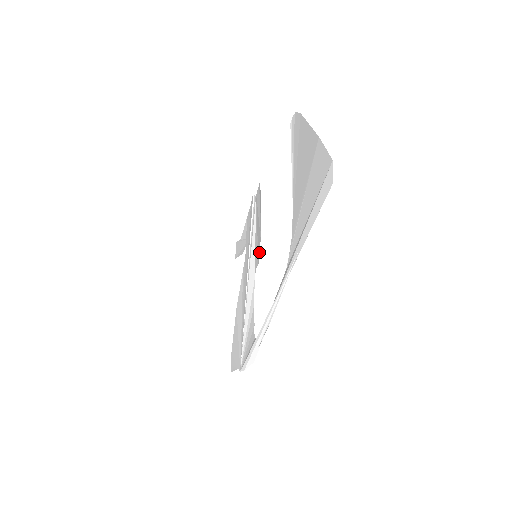
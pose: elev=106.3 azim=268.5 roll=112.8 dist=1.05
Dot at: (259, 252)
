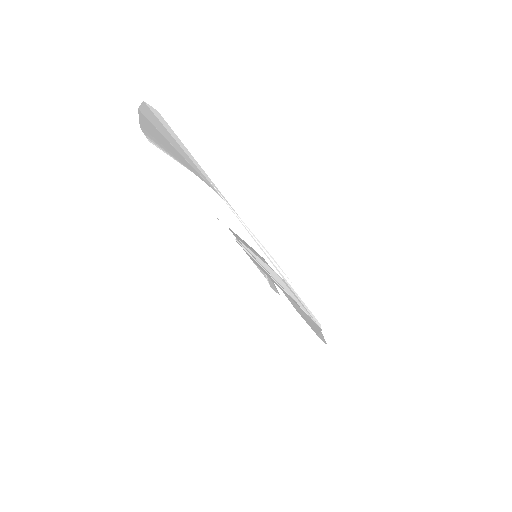
Dot at: (256, 252)
